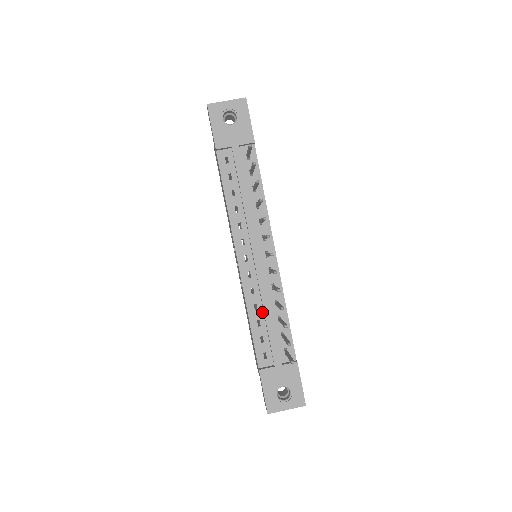
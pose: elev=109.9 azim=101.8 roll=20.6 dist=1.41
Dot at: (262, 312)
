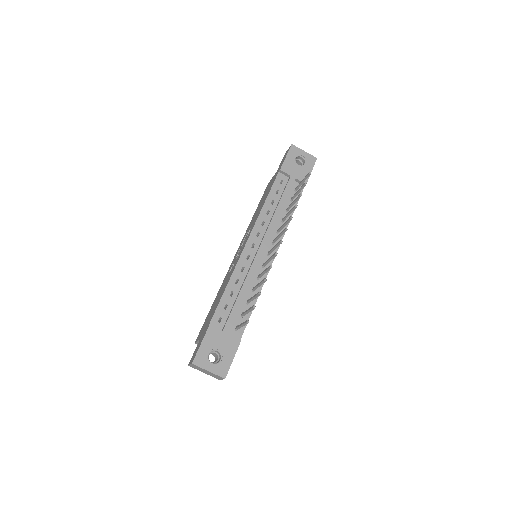
Dot at: (239, 288)
